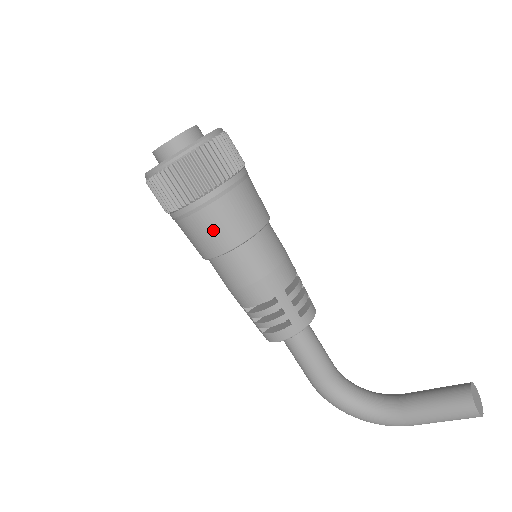
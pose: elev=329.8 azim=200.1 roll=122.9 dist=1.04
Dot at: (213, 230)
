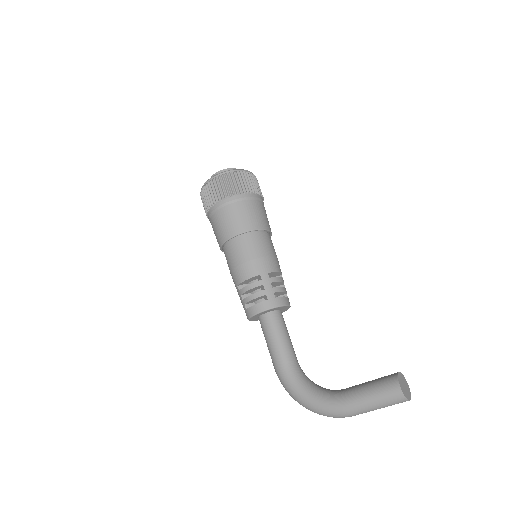
Dot at: (231, 219)
